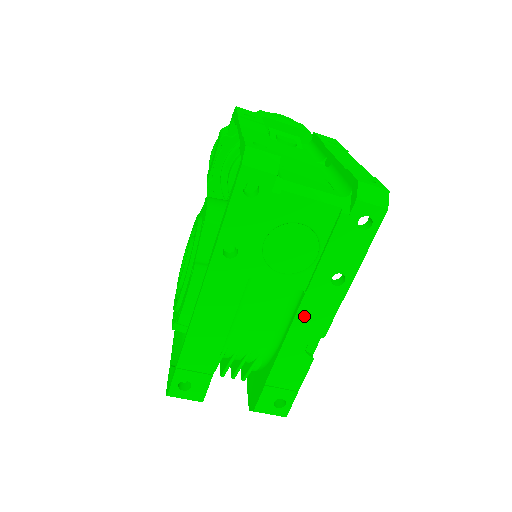
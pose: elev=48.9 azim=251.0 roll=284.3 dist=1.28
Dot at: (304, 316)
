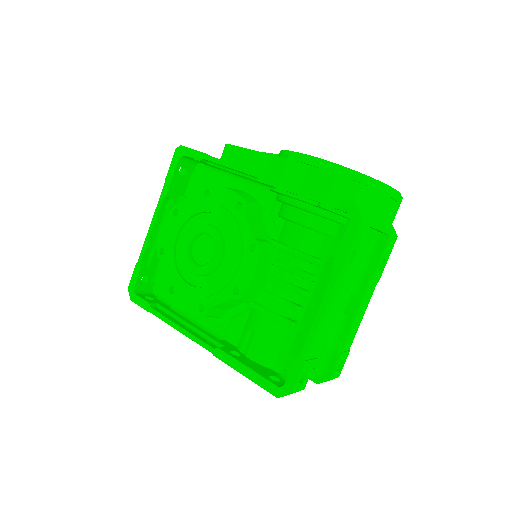
Dot at: occluded
